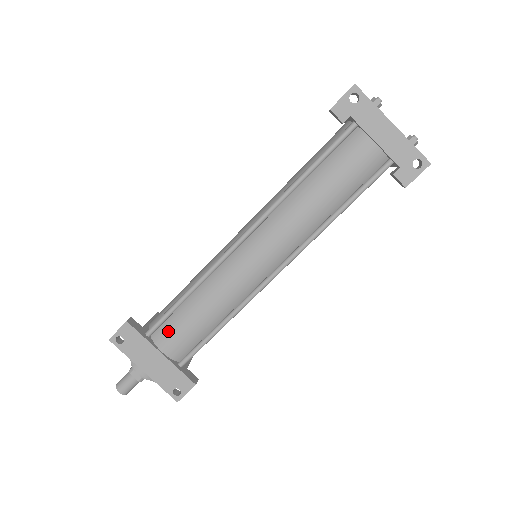
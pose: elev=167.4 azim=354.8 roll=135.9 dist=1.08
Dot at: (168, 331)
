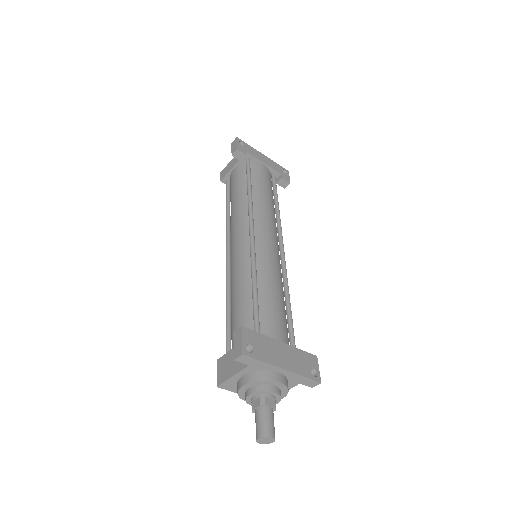
Dot at: (269, 322)
